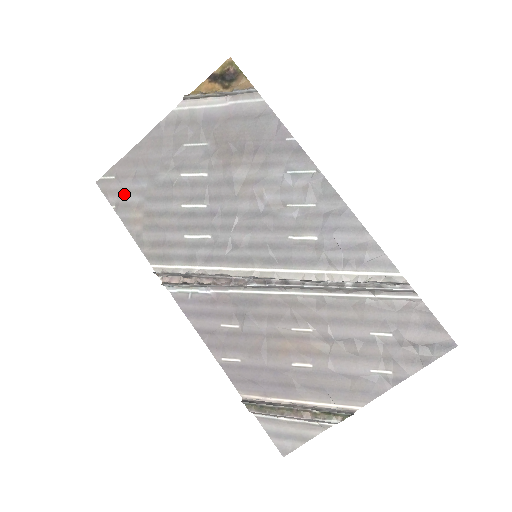
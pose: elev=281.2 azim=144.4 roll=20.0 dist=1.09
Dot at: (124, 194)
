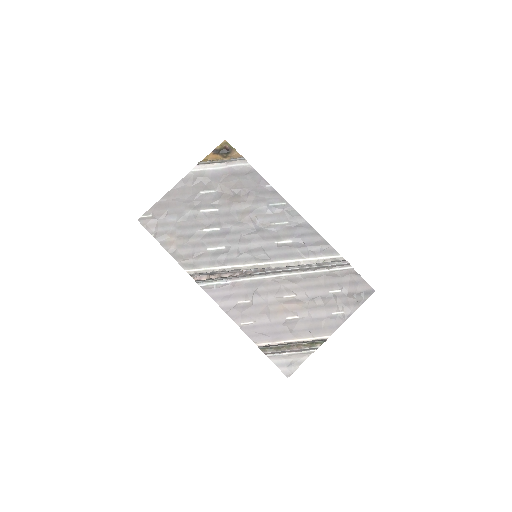
Dot at: (160, 226)
